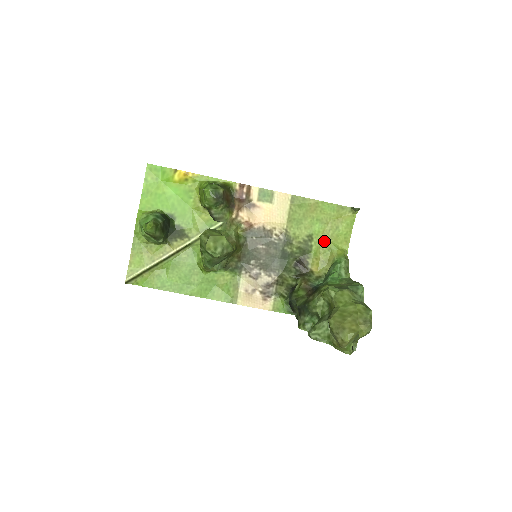
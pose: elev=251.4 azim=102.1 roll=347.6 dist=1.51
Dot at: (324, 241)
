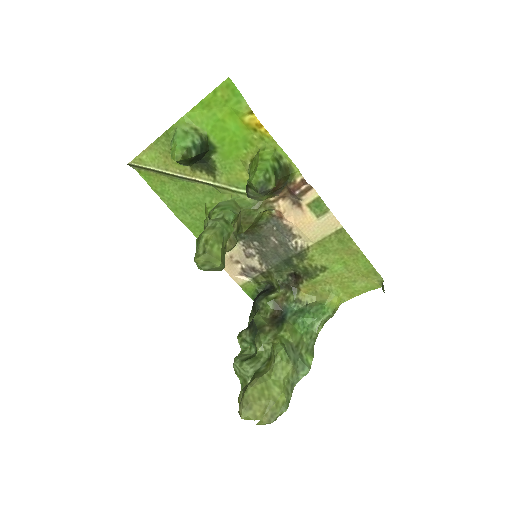
Dot at: (333, 280)
